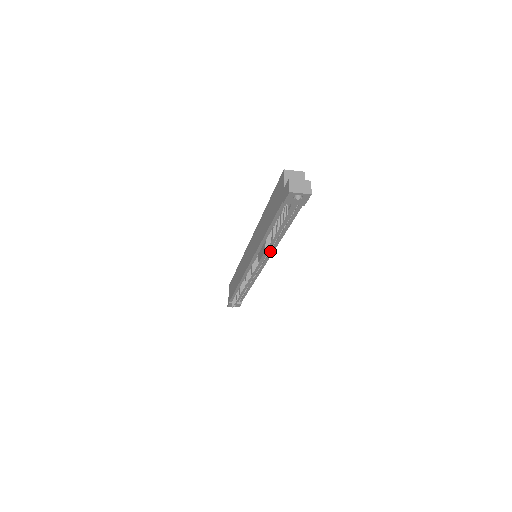
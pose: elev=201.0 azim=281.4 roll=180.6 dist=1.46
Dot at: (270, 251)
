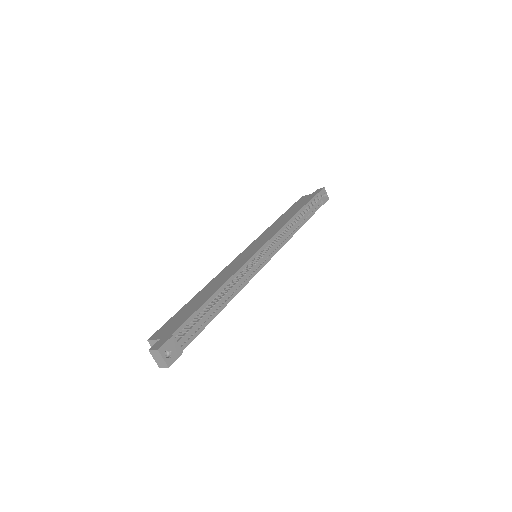
Dot at: (285, 240)
